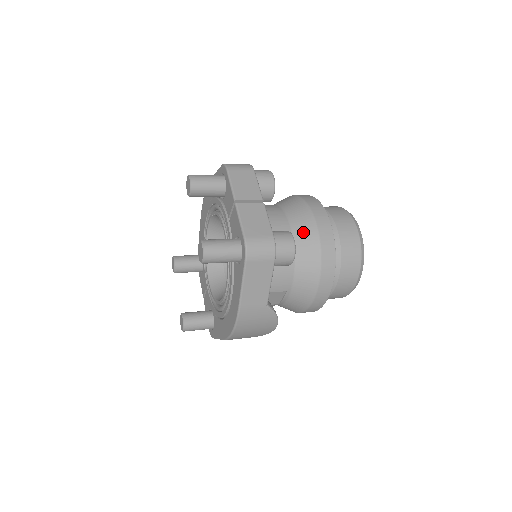
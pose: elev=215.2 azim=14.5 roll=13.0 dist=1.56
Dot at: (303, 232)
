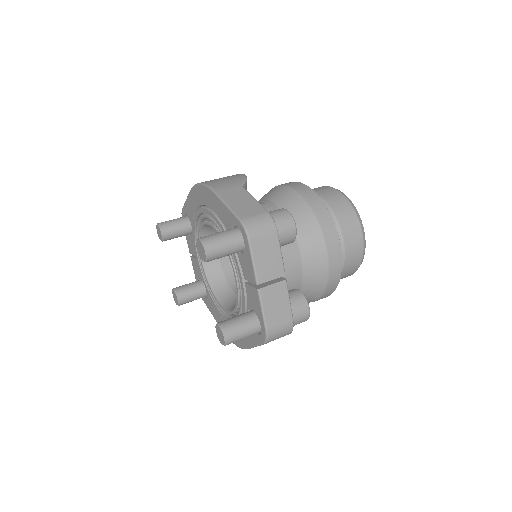
Dot at: (313, 268)
